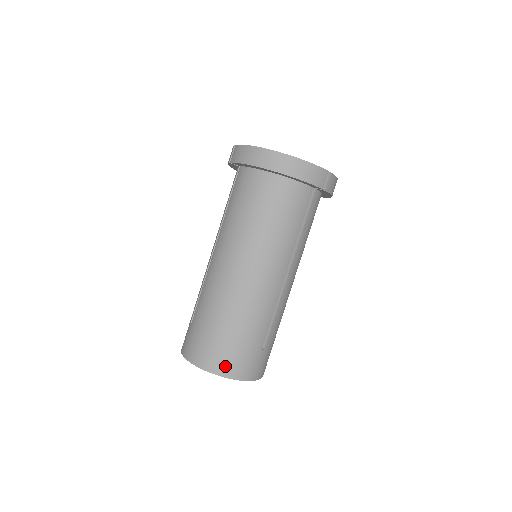
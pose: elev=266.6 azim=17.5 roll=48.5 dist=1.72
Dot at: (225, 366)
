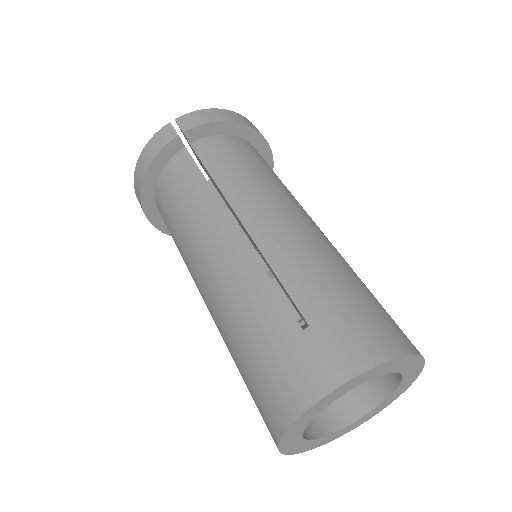
Dot at: (409, 340)
